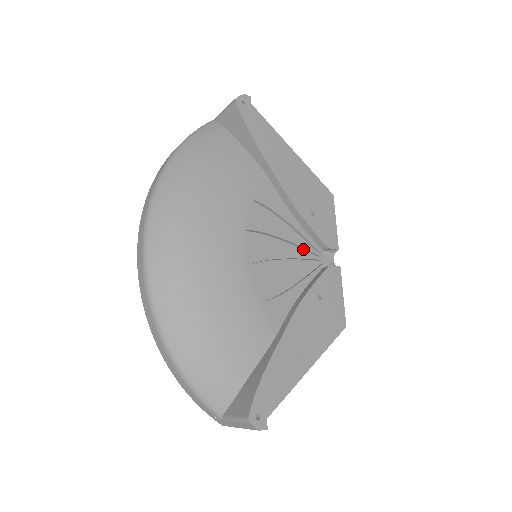
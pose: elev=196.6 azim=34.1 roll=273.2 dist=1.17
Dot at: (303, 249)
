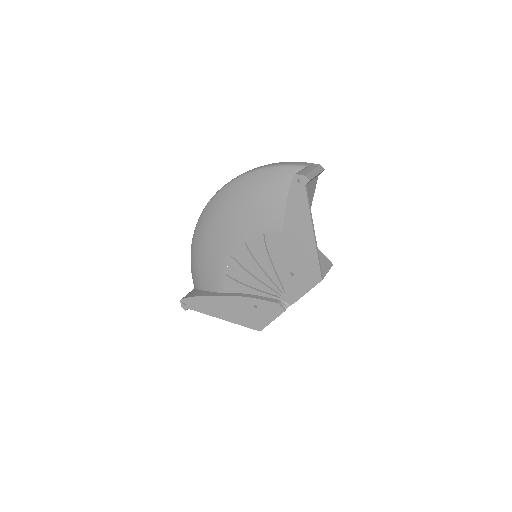
Dot at: (277, 281)
